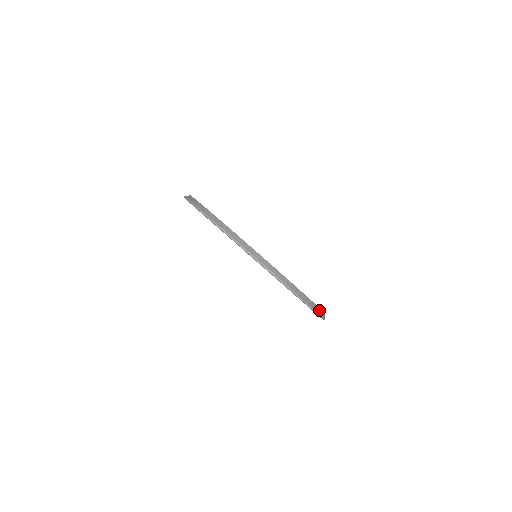
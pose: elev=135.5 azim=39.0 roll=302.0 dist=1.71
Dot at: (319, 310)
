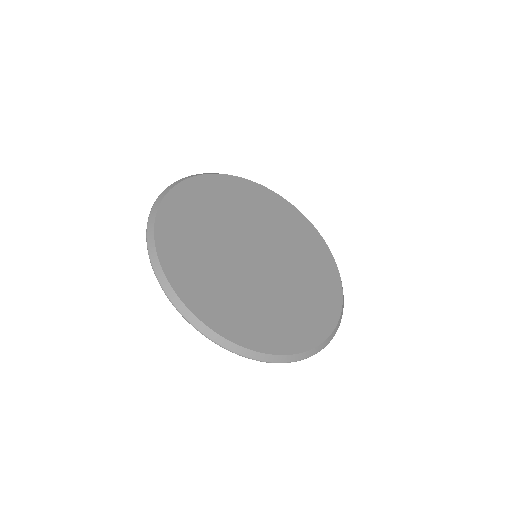
Dot at: (273, 357)
